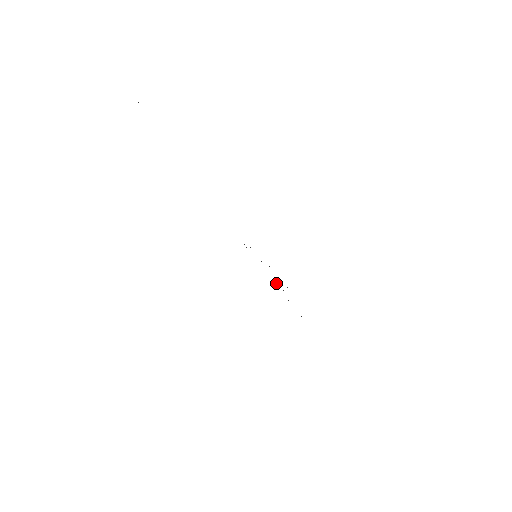
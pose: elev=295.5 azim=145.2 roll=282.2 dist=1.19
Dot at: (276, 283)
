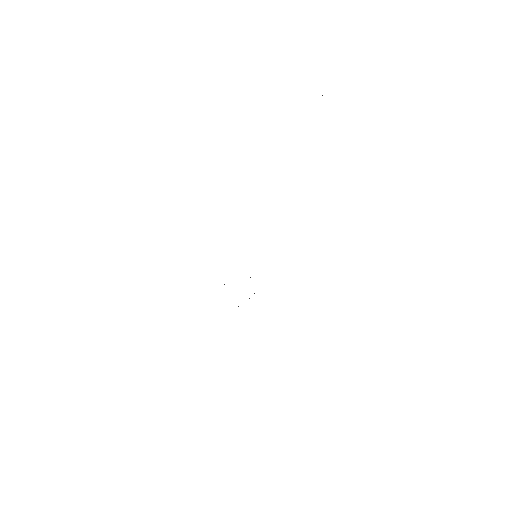
Dot at: occluded
